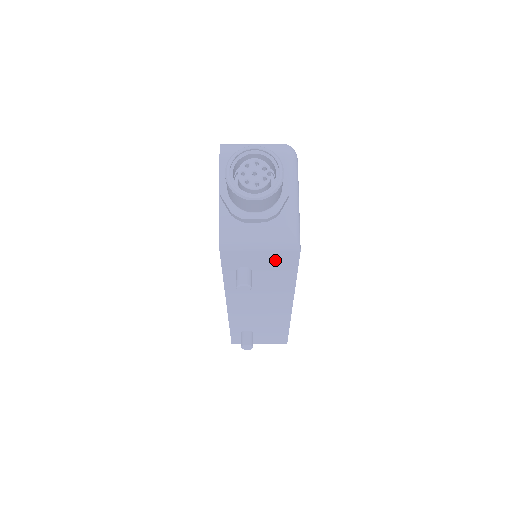
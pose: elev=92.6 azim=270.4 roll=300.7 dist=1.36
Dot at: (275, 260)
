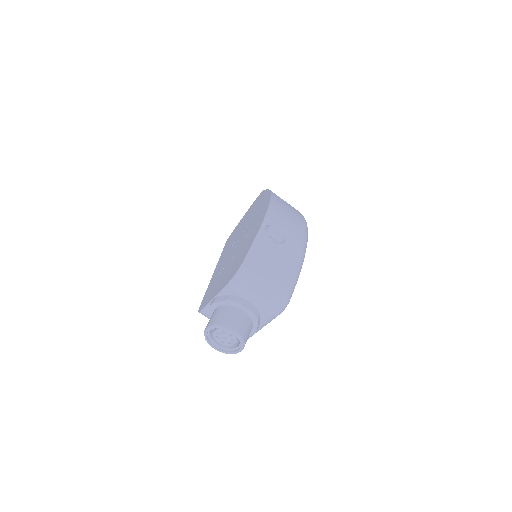
Dot at: occluded
